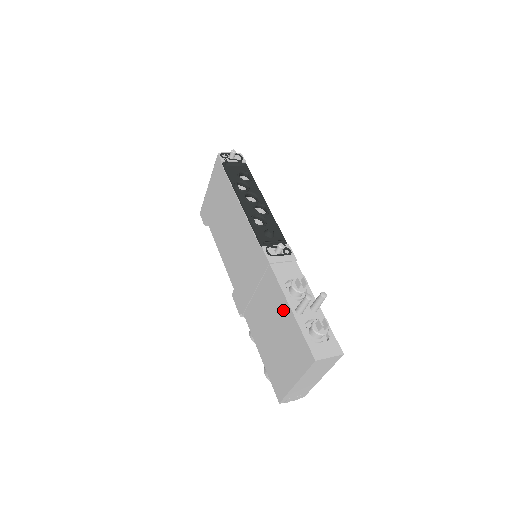
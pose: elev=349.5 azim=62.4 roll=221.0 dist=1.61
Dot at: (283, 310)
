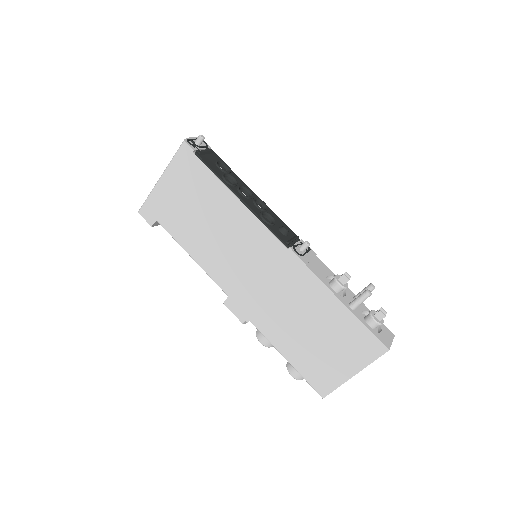
Dot at: (332, 309)
